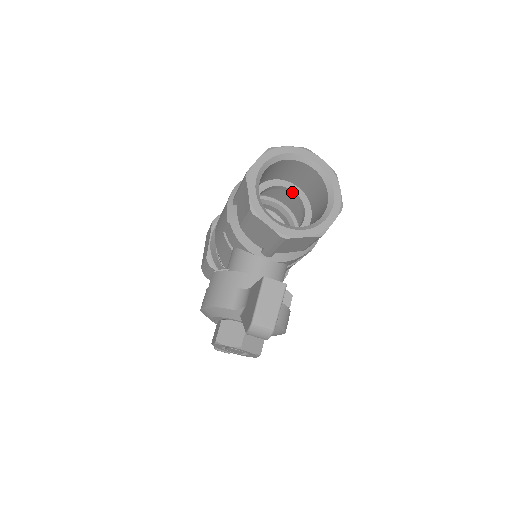
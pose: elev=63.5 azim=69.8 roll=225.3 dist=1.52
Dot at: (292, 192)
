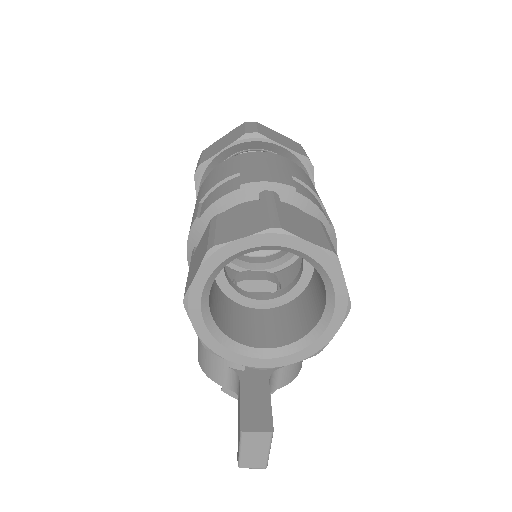
Dot at: occluded
